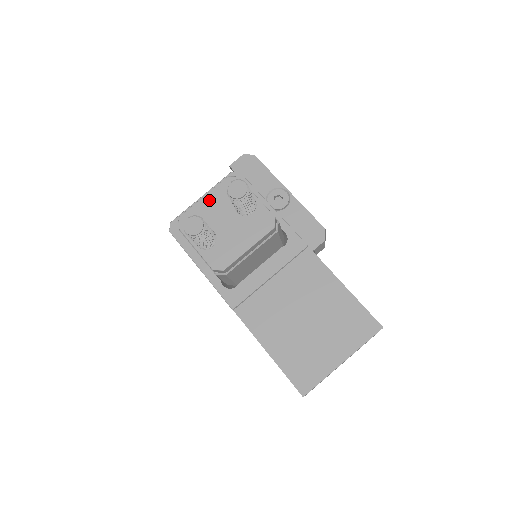
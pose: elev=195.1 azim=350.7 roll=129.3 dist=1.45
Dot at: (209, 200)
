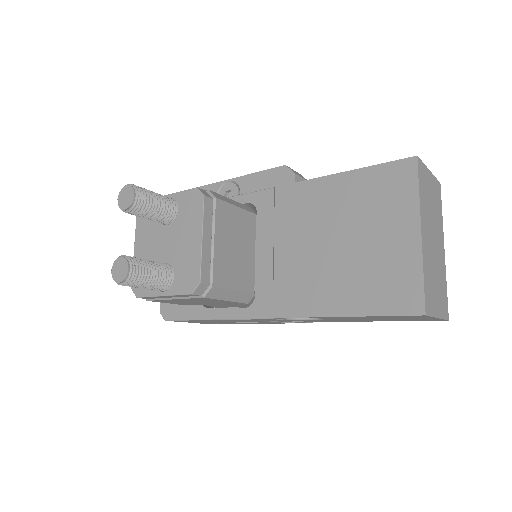
Dot at: (140, 246)
